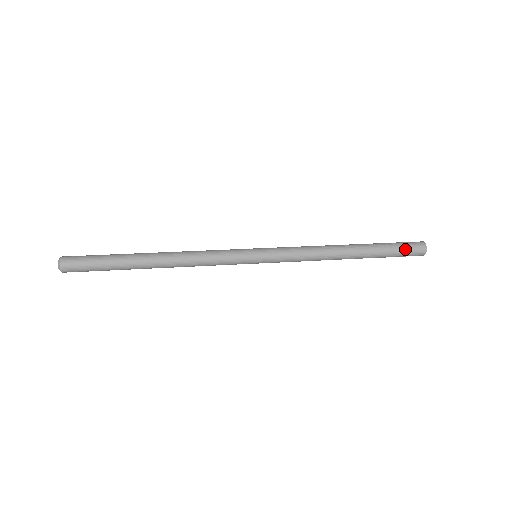
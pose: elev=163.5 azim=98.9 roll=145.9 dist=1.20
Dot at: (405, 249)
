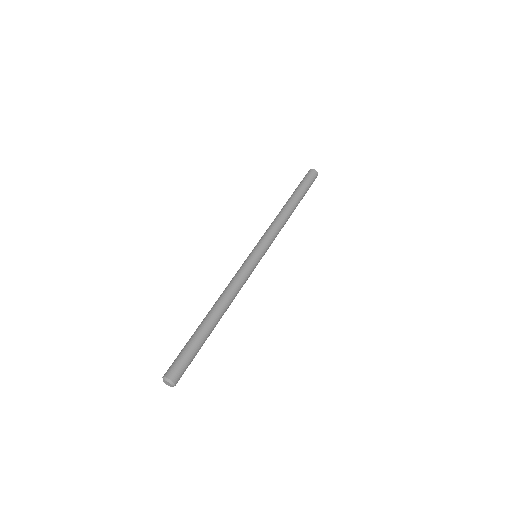
Dot at: occluded
